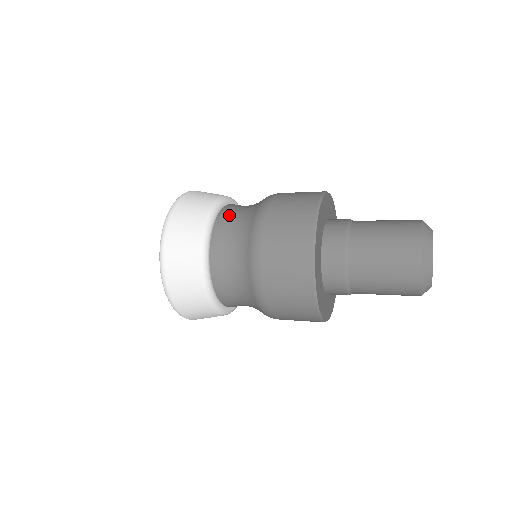
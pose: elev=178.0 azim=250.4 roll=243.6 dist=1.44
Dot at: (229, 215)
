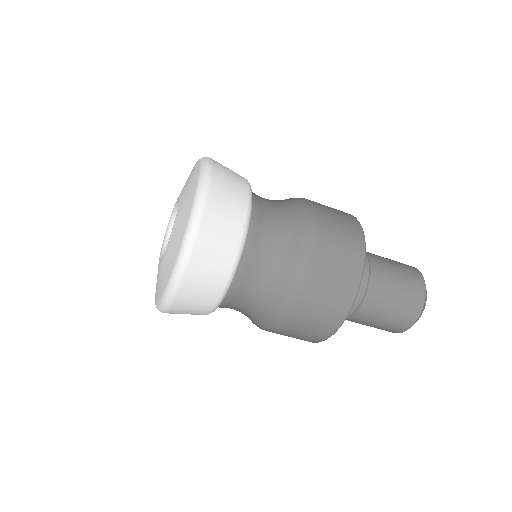
Dot at: occluded
